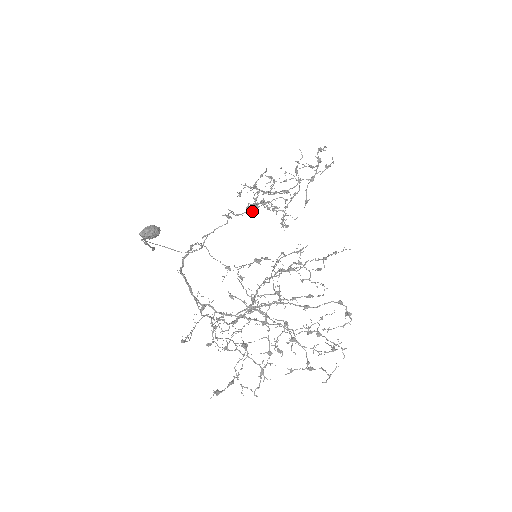
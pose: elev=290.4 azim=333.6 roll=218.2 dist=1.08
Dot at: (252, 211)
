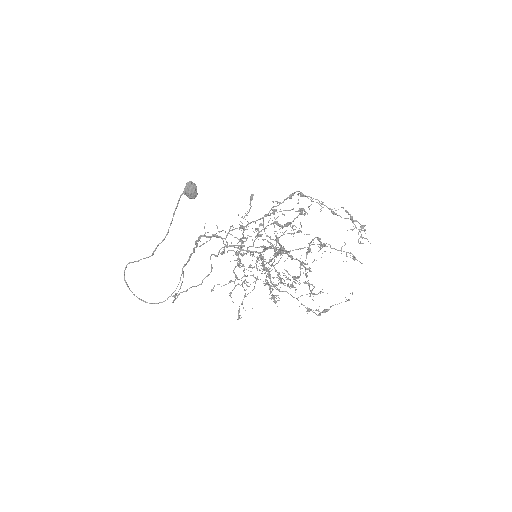
Dot at: (243, 245)
